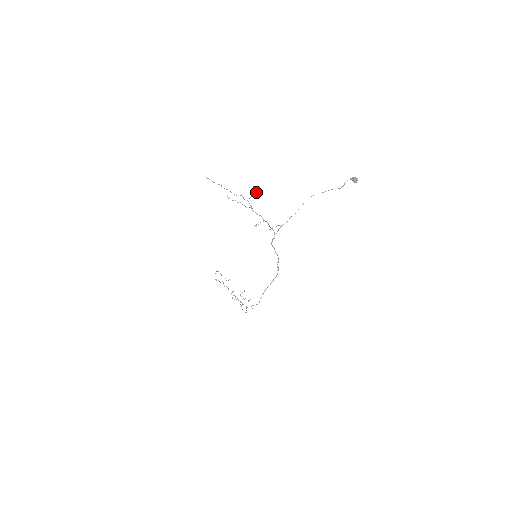
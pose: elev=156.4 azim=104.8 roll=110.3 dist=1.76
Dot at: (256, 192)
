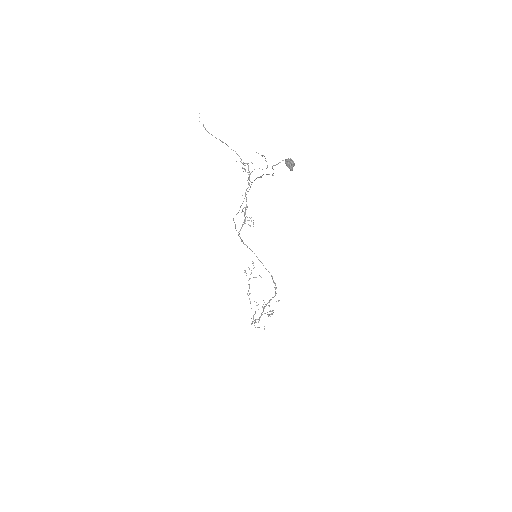
Dot at: occluded
